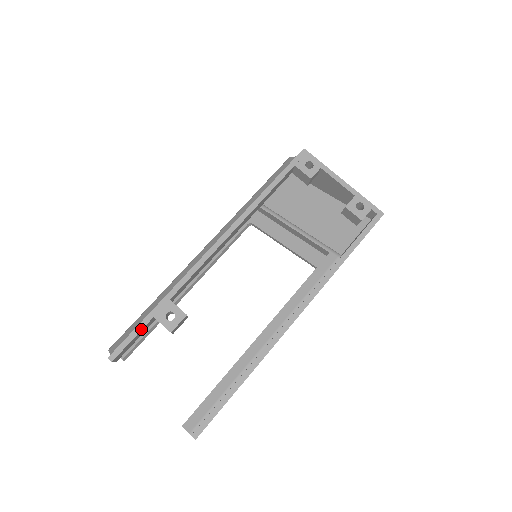
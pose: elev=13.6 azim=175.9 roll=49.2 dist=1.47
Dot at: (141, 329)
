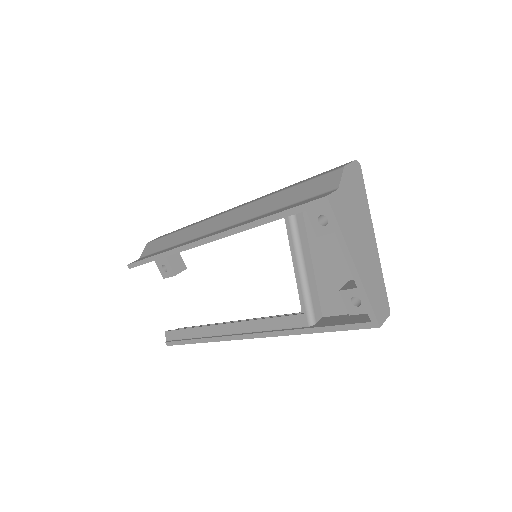
Dot at: (146, 262)
